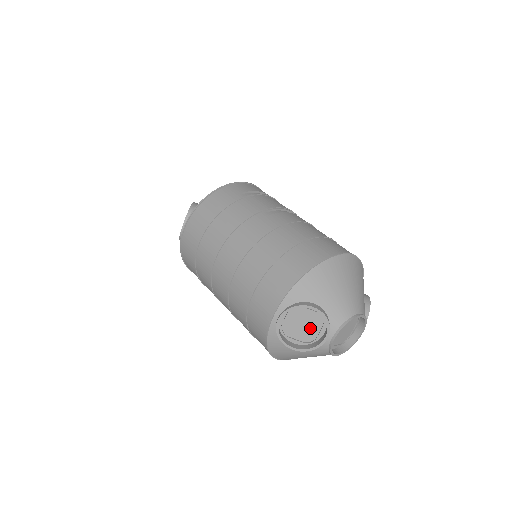
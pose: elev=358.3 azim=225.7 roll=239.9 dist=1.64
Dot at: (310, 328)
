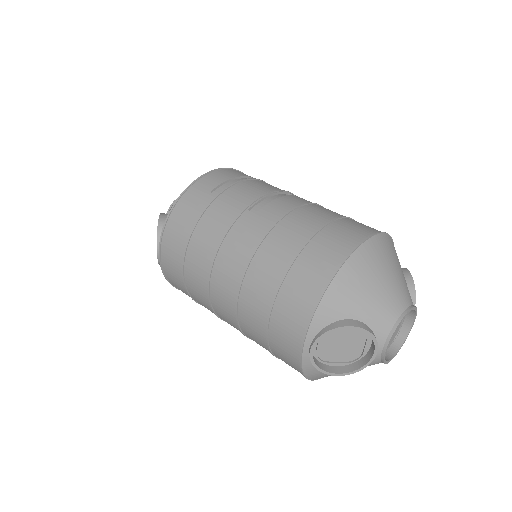
Dot at: (352, 345)
